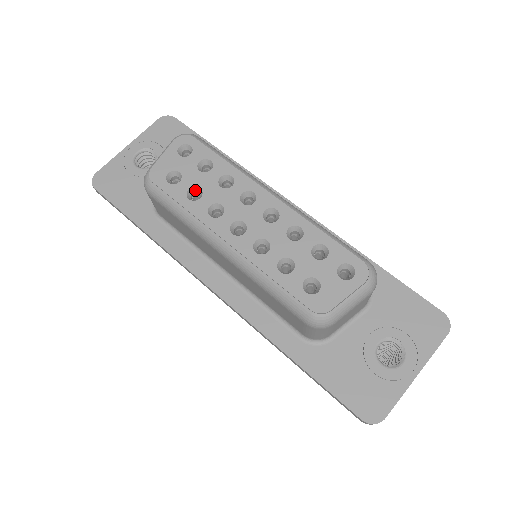
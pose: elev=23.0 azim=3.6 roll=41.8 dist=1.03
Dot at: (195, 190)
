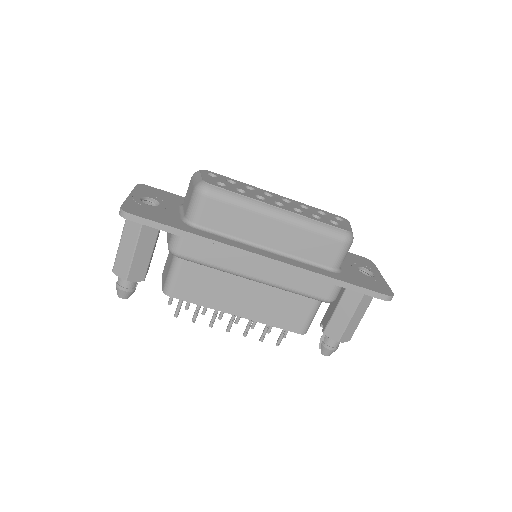
Dot at: occluded
